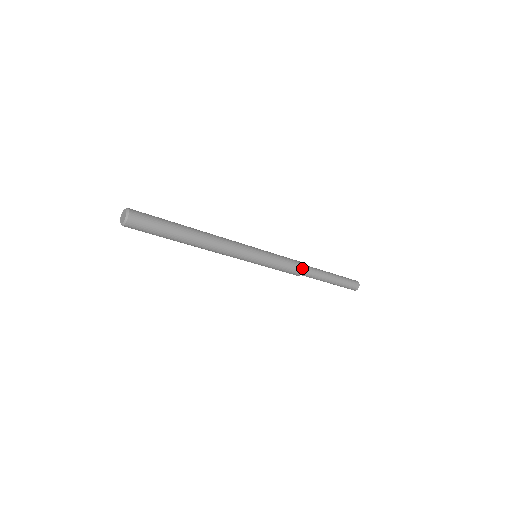
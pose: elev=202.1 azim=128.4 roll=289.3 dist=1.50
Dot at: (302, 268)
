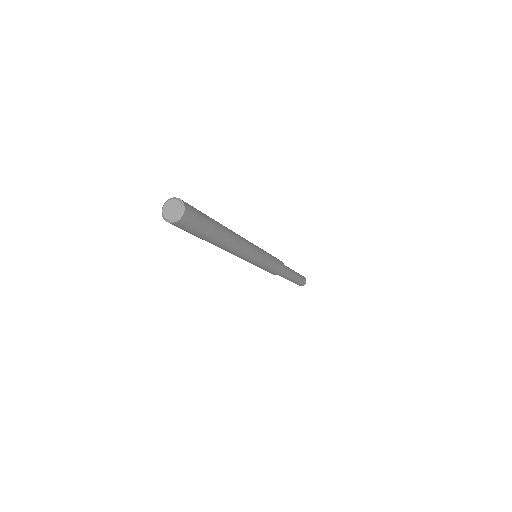
Dot at: (282, 262)
